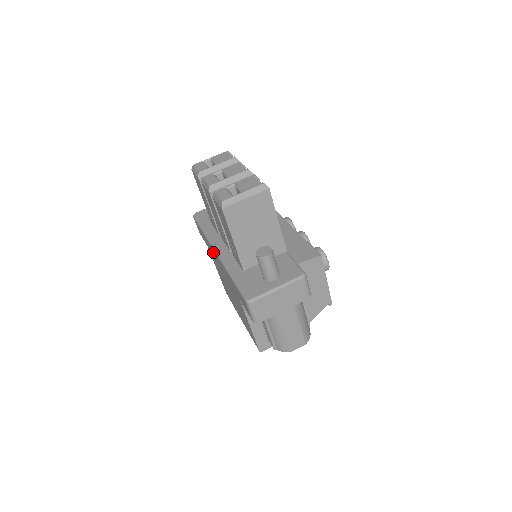
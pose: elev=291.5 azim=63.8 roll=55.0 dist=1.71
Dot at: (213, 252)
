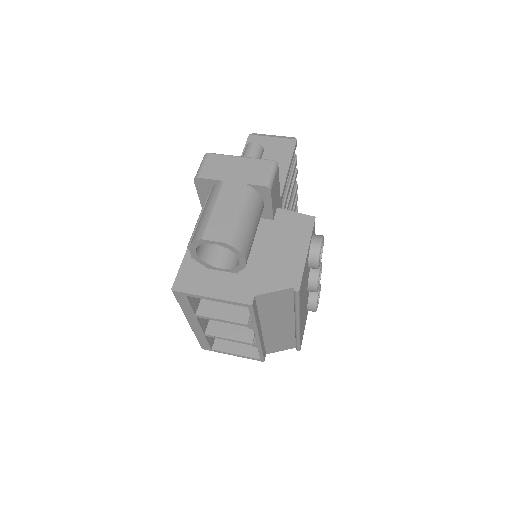
Dot at: occluded
